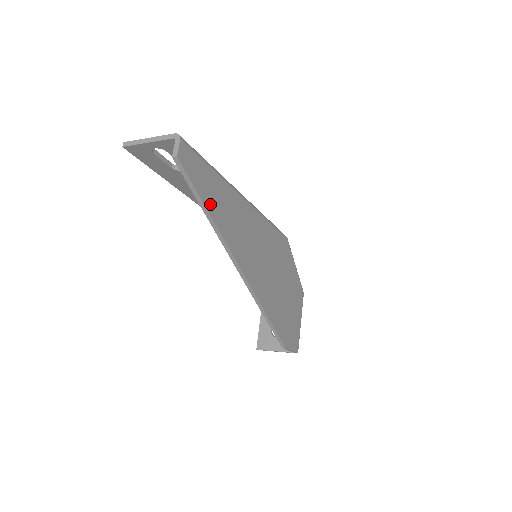
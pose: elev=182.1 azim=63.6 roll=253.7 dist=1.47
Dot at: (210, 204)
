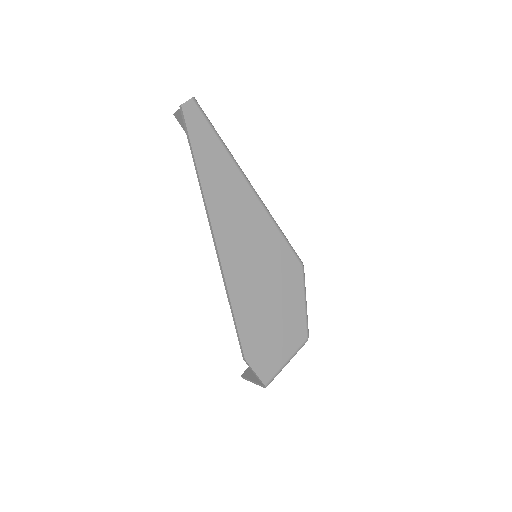
Dot at: (201, 157)
